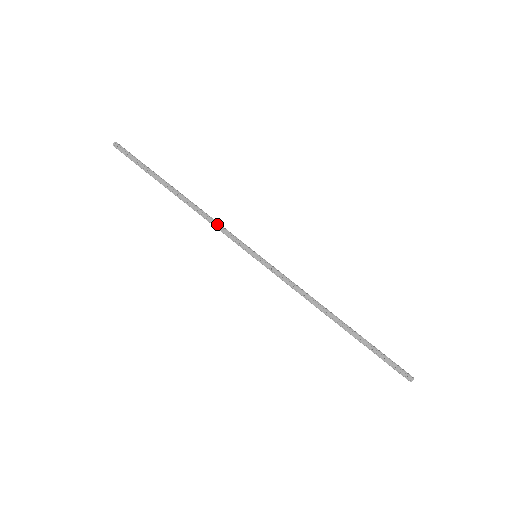
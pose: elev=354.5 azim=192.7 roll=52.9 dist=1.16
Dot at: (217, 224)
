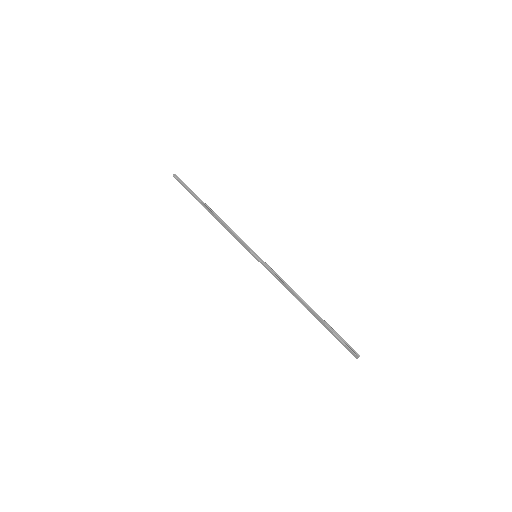
Dot at: (231, 233)
